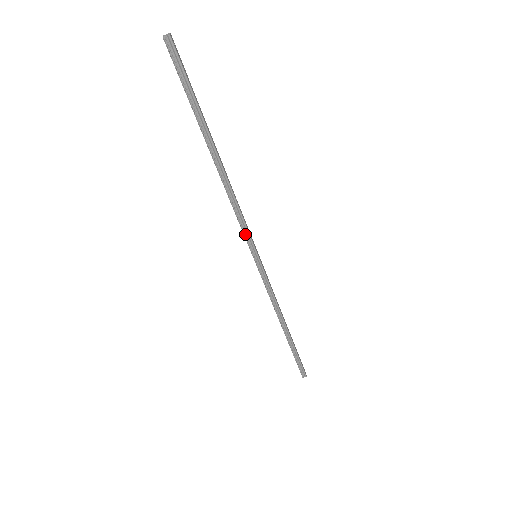
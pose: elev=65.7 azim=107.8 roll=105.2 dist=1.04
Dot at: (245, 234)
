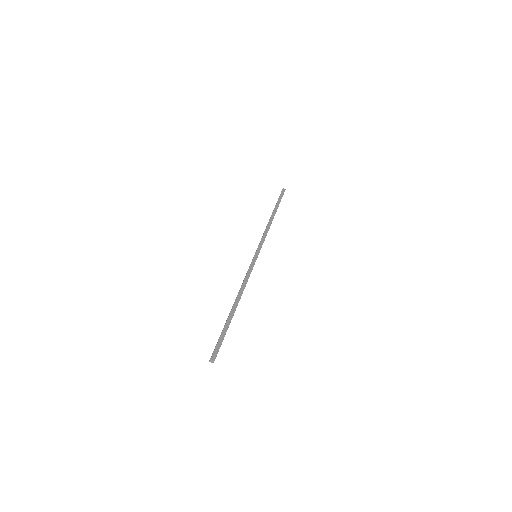
Dot at: occluded
